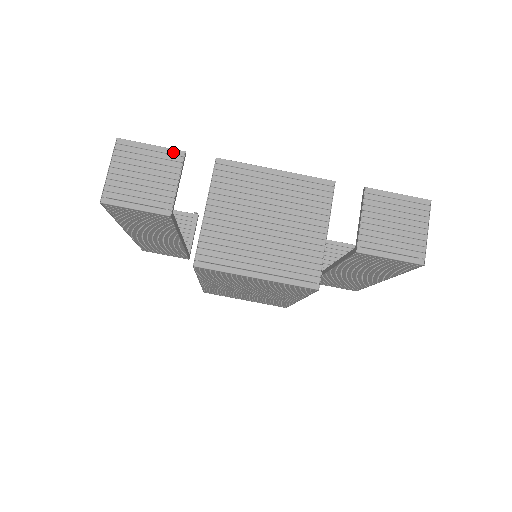
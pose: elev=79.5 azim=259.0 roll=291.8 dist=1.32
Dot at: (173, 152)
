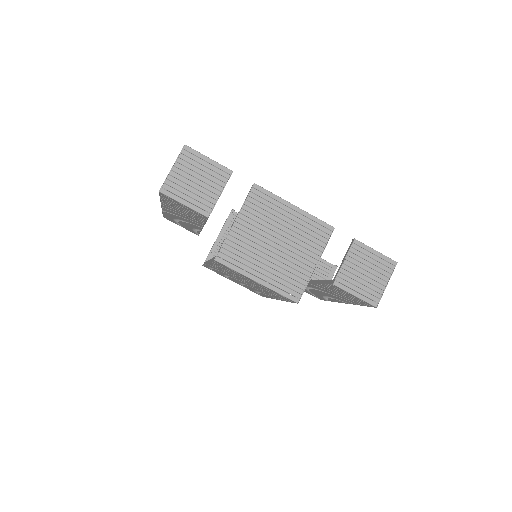
Dot at: (224, 169)
